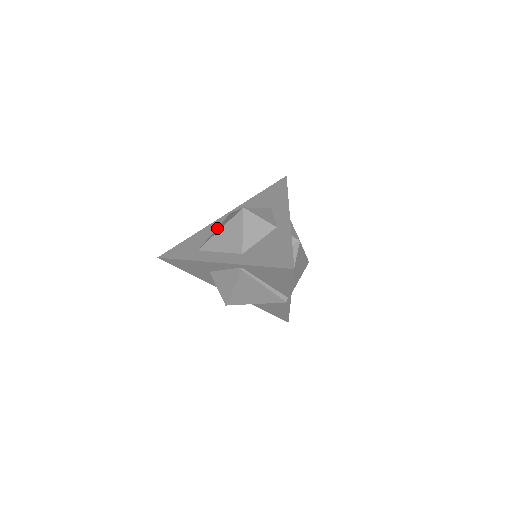
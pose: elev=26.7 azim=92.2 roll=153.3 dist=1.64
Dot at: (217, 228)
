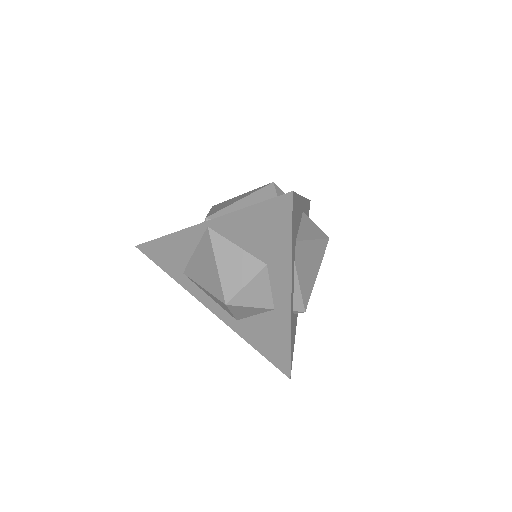
Dot at: (197, 254)
